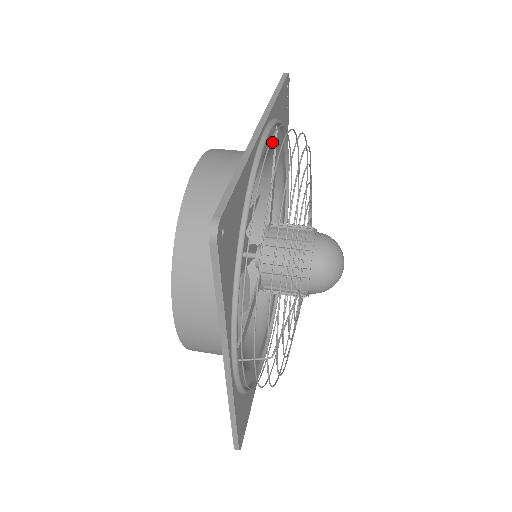
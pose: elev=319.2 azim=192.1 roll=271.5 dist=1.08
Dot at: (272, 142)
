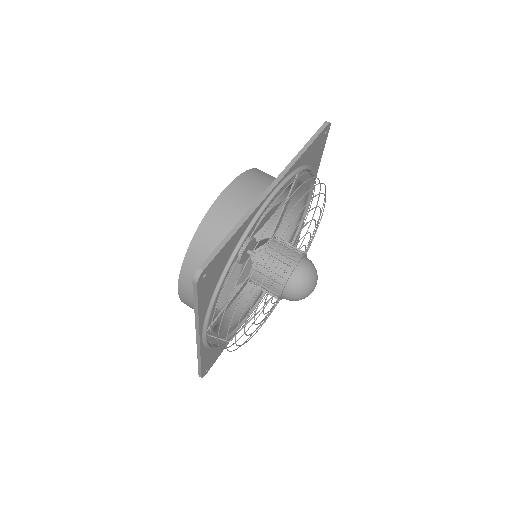
Dot at: occluded
